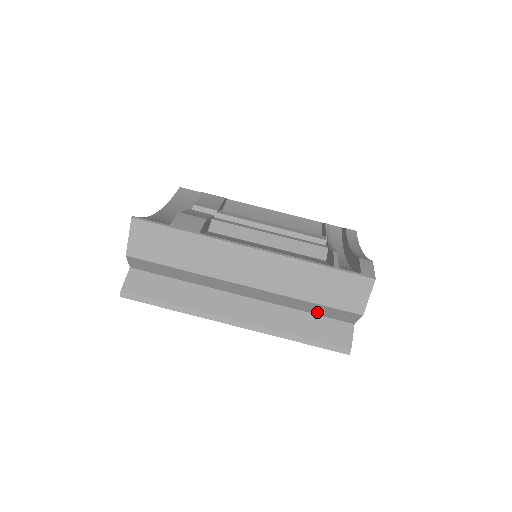
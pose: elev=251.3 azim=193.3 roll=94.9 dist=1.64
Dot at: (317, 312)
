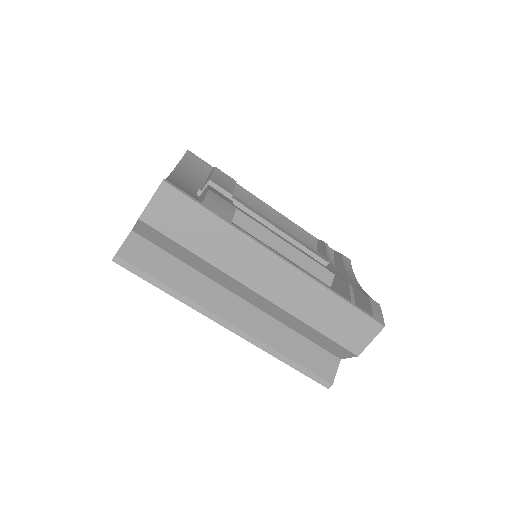
Dot at: (312, 338)
